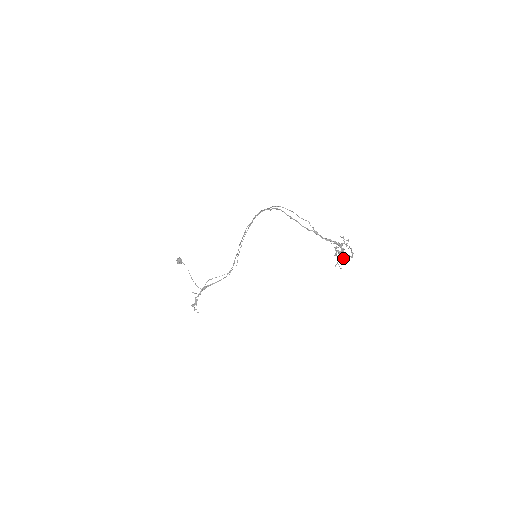
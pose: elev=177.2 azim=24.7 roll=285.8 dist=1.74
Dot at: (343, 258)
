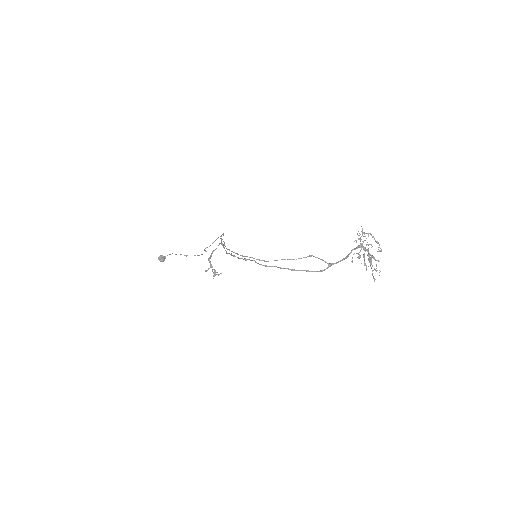
Dot at: occluded
